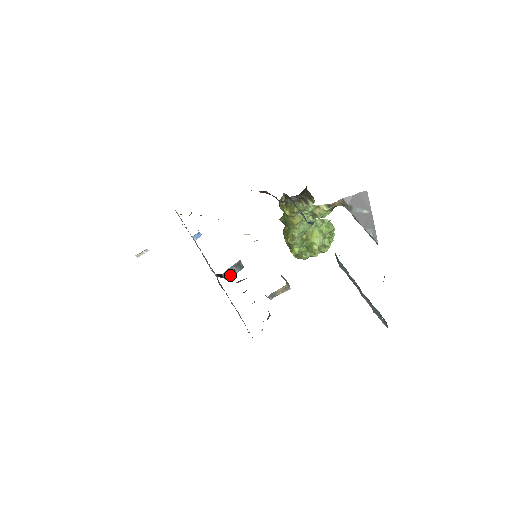
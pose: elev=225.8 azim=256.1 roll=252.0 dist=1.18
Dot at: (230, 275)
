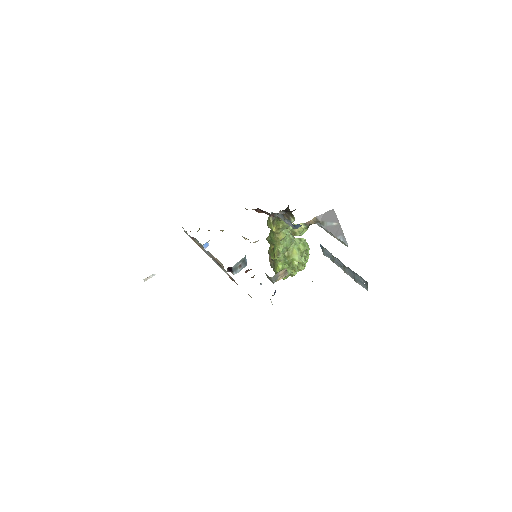
Dot at: (237, 270)
